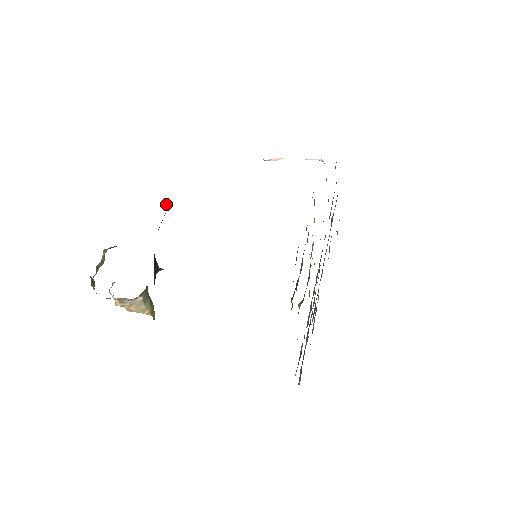
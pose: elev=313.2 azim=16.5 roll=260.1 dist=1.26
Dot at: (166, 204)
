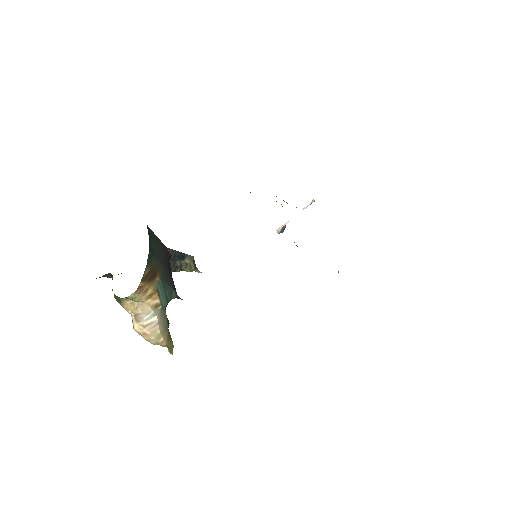
Dot at: (196, 268)
